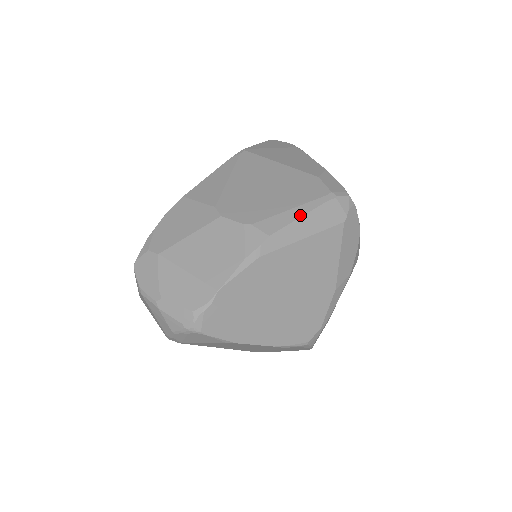
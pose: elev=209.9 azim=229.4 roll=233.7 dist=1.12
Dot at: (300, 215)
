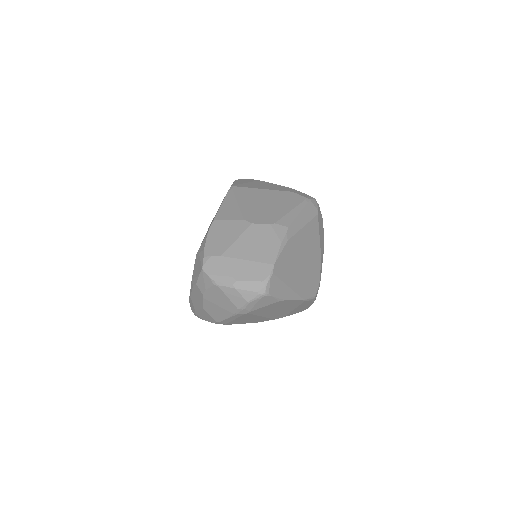
Dot at: (298, 213)
